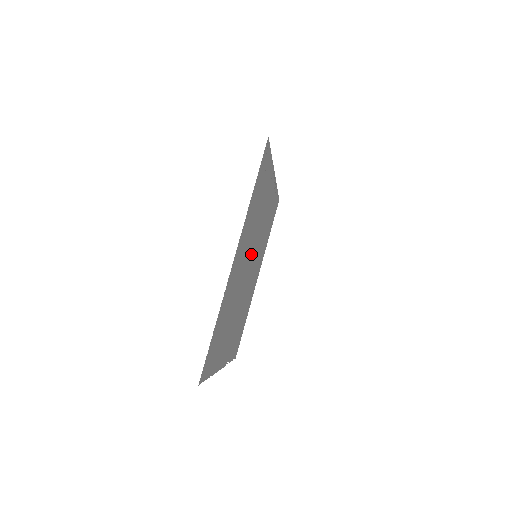
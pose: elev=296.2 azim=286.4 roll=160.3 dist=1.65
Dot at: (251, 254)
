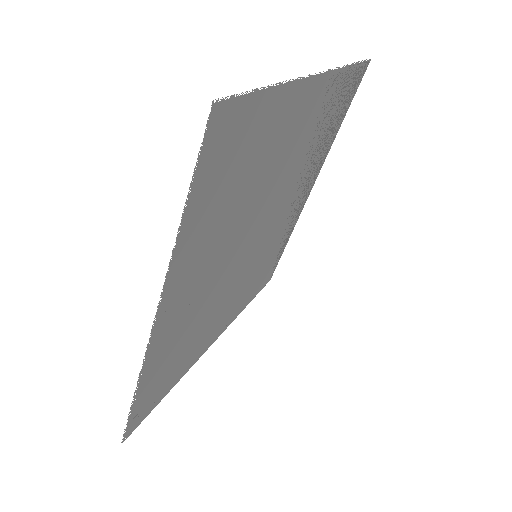
Dot at: (272, 212)
